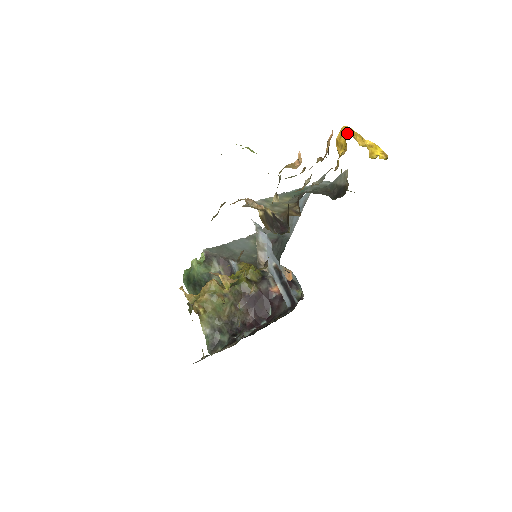
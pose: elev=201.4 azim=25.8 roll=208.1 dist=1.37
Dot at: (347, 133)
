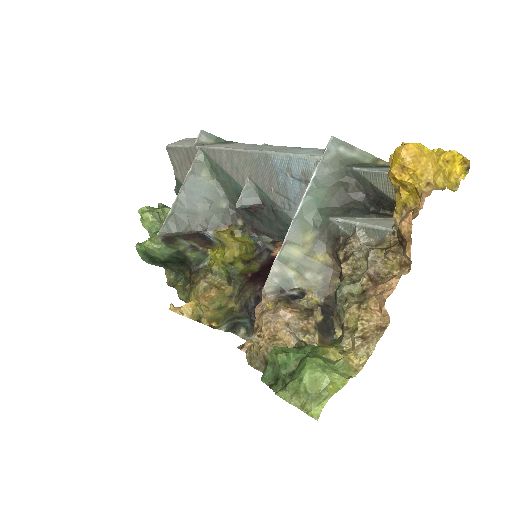
Dot at: (416, 171)
